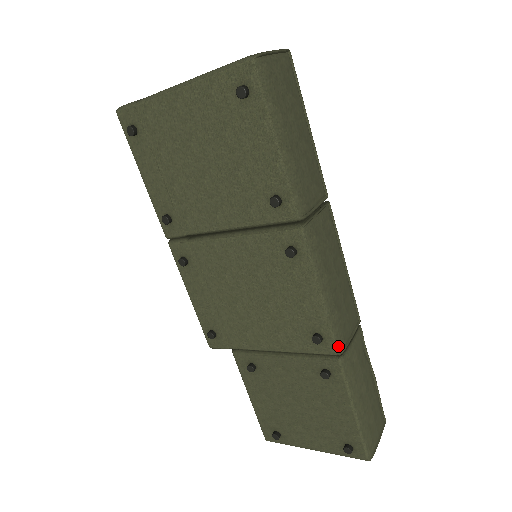
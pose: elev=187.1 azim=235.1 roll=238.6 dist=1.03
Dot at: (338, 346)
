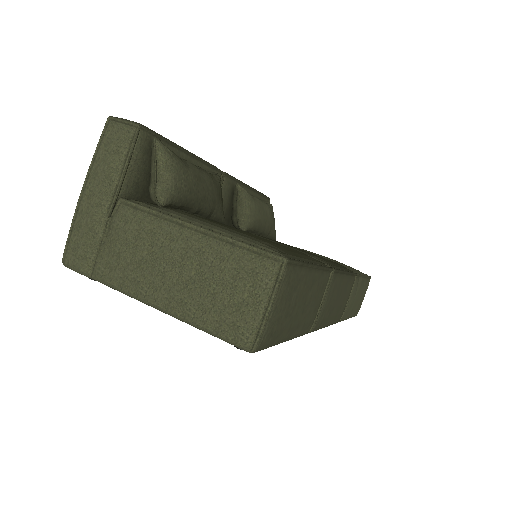
Dot at: occluded
